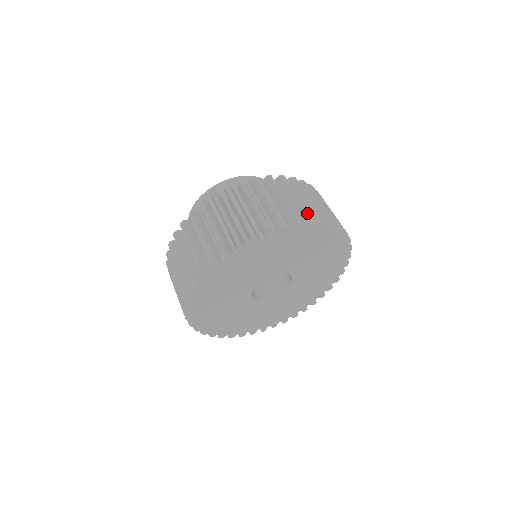
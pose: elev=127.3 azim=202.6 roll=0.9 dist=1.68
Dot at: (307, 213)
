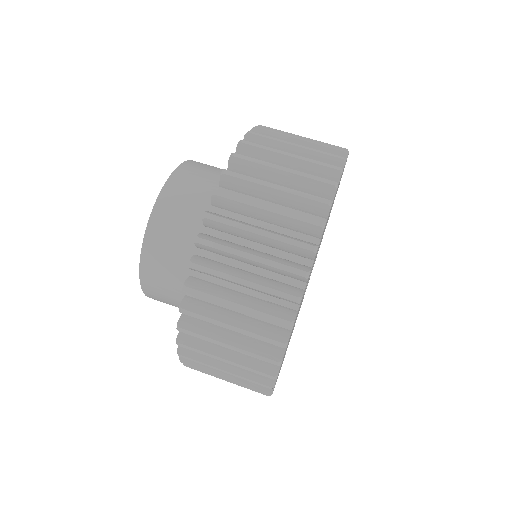
Dot at: (299, 246)
